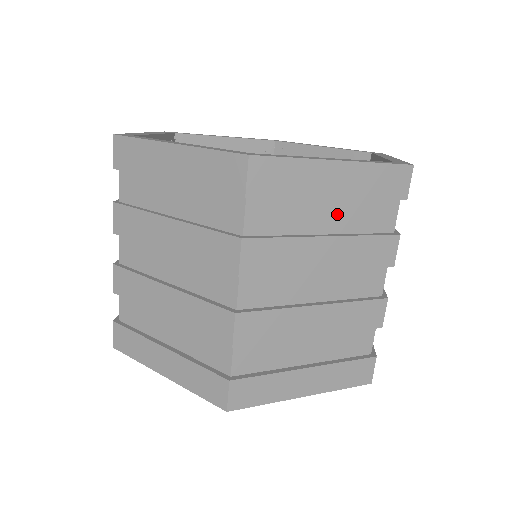
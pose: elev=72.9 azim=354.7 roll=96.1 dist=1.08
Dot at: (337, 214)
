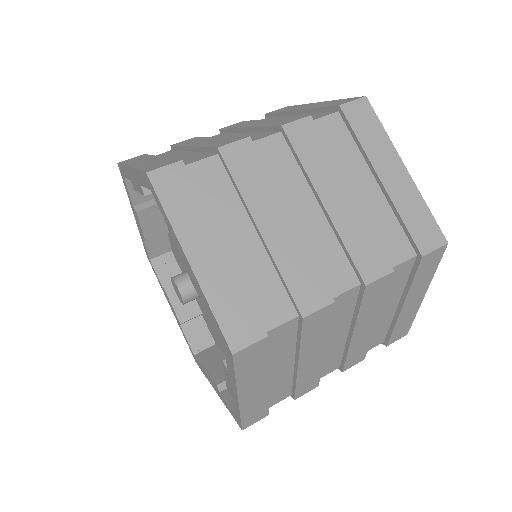
Dot at: occluded
